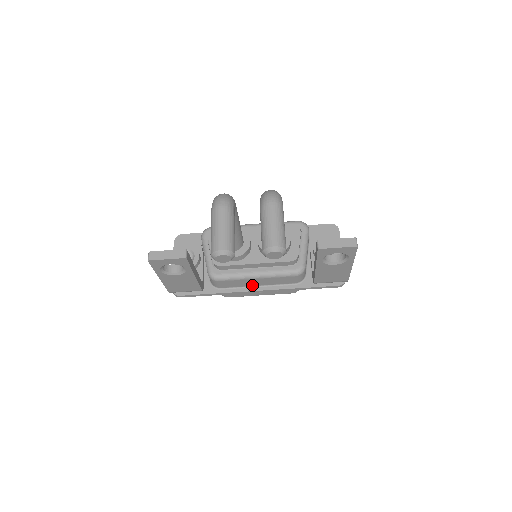
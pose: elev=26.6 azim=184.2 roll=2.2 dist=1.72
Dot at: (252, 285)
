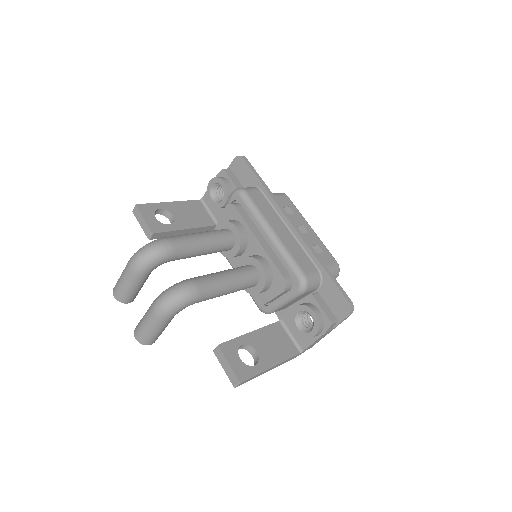
Dot at: occluded
